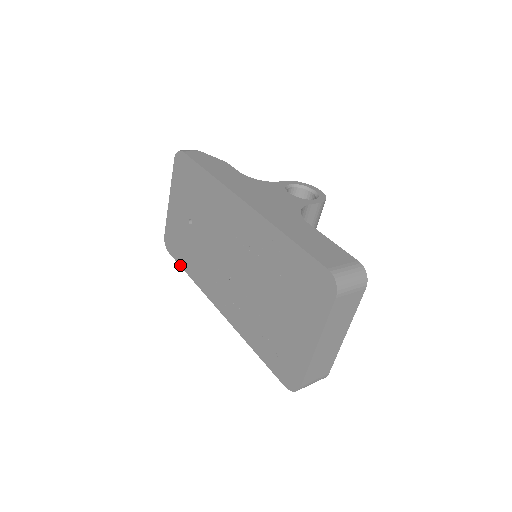
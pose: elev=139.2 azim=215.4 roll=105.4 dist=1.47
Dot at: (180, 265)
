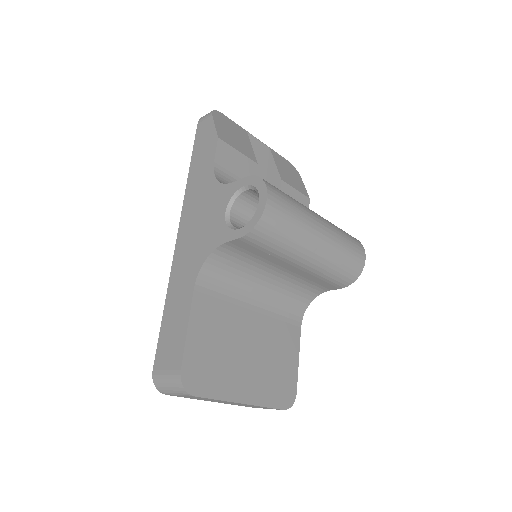
Dot at: occluded
